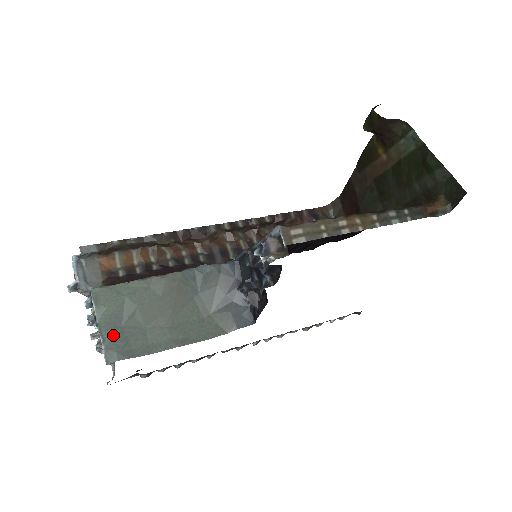
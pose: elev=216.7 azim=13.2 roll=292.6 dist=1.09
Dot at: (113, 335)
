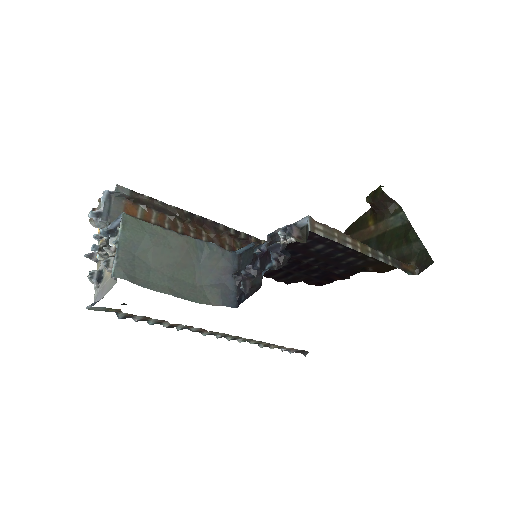
Dot at: (126, 257)
